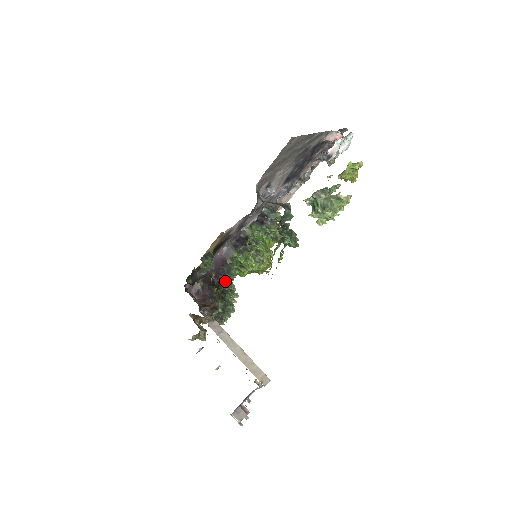
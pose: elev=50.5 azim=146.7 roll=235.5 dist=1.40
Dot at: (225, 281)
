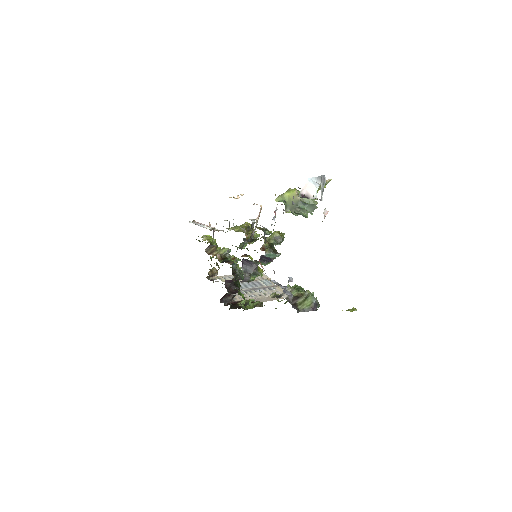
Dot at: occluded
